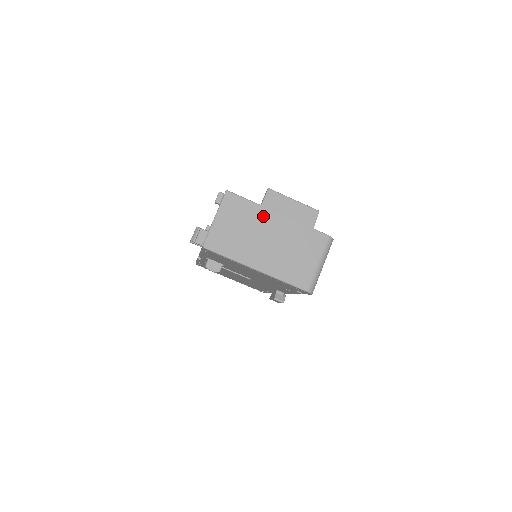
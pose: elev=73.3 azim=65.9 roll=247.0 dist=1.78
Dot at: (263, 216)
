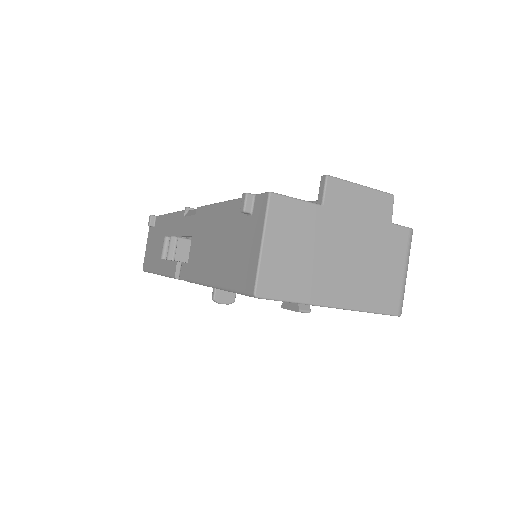
Dot at: (328, 222)
